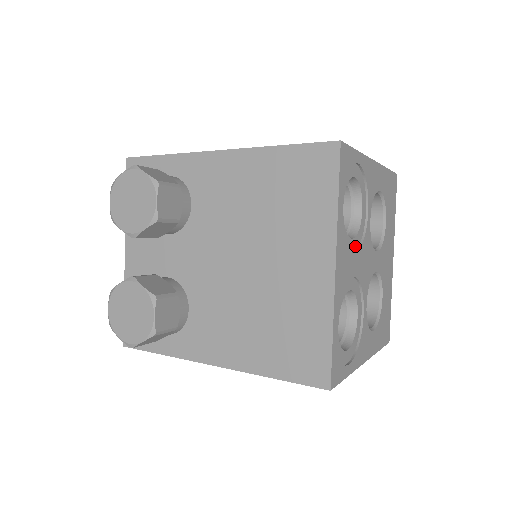
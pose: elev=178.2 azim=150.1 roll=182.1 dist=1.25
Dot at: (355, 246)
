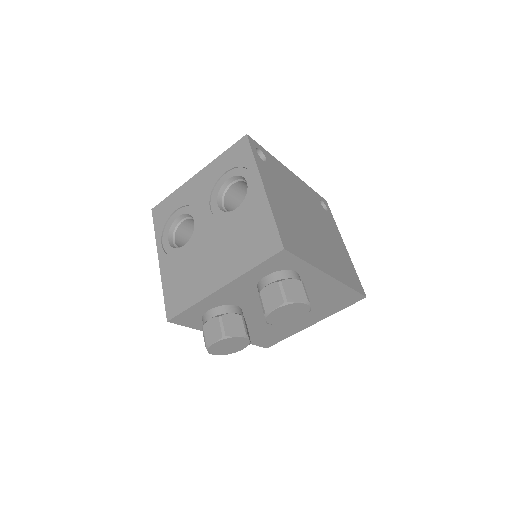
Dot at: occluded
